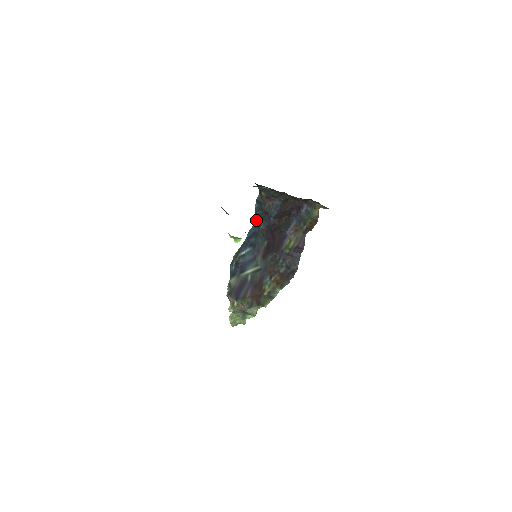
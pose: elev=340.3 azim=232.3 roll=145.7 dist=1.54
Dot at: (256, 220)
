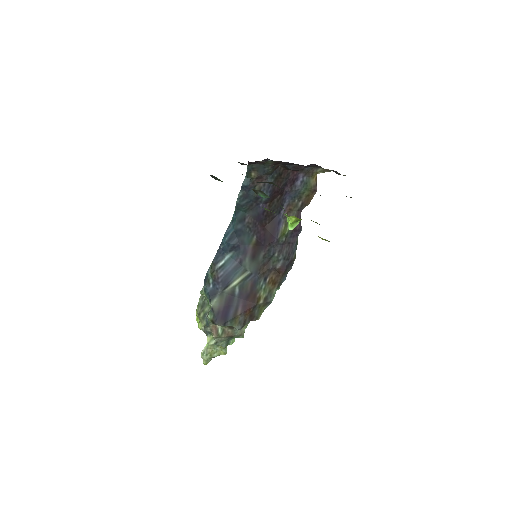
Dot at: (236, 214)
